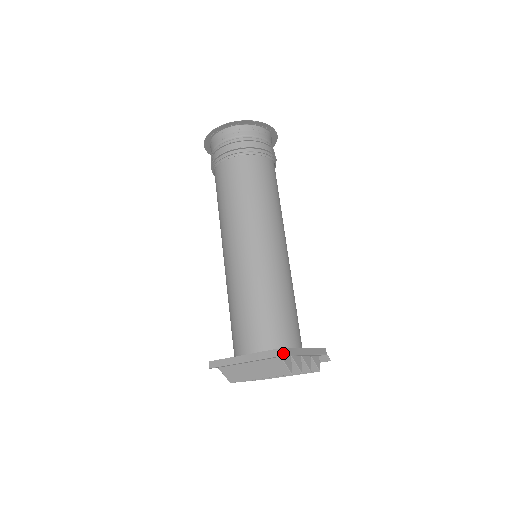
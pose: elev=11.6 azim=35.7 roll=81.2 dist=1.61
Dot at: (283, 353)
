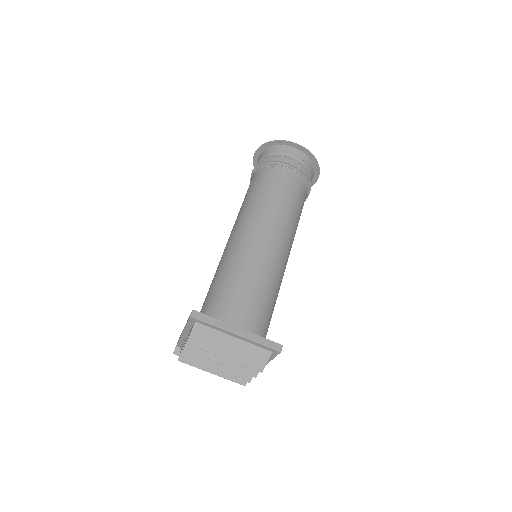
Dot at: (281, 350)
